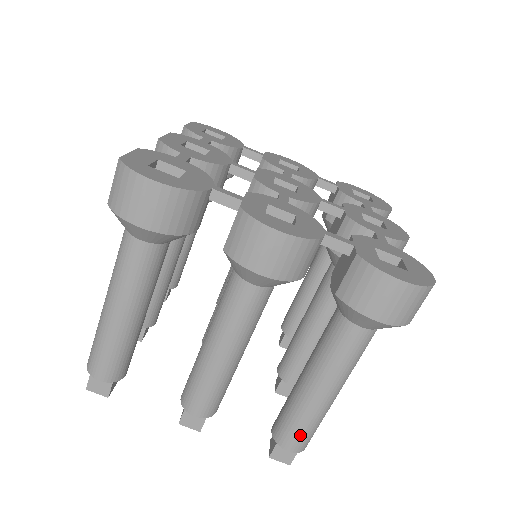
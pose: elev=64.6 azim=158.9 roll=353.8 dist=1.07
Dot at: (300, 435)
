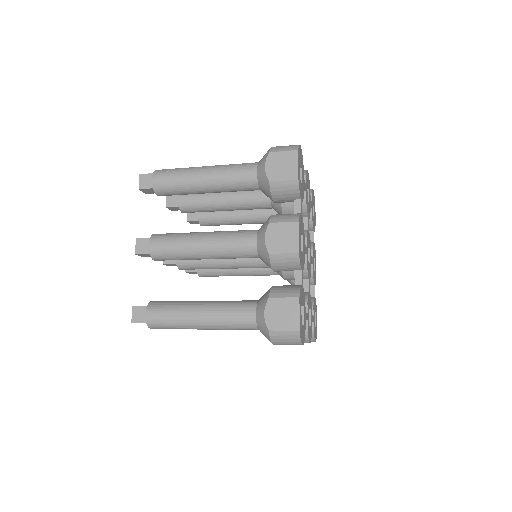
Dot at: occluded
